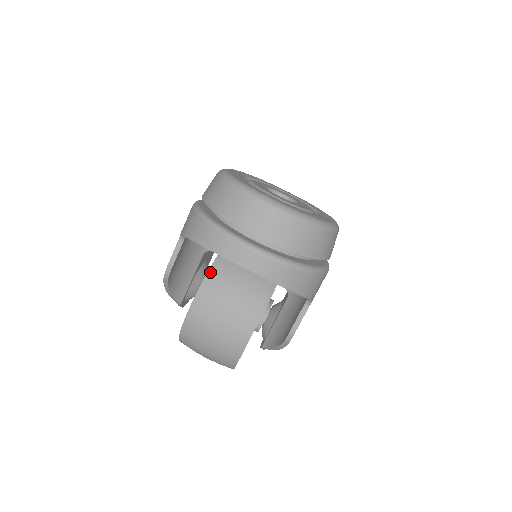
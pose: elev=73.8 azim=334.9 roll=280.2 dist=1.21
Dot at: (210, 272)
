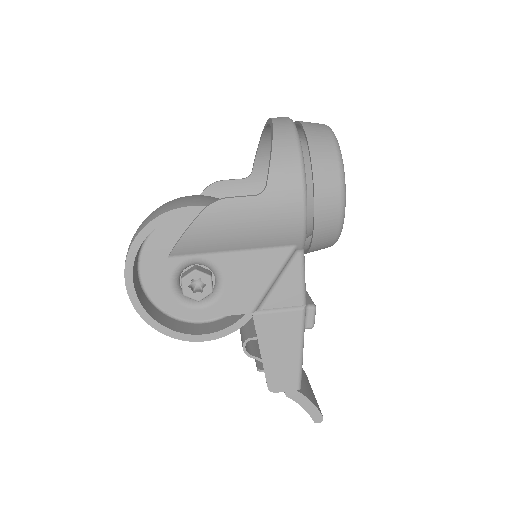
Dot at: occluded
